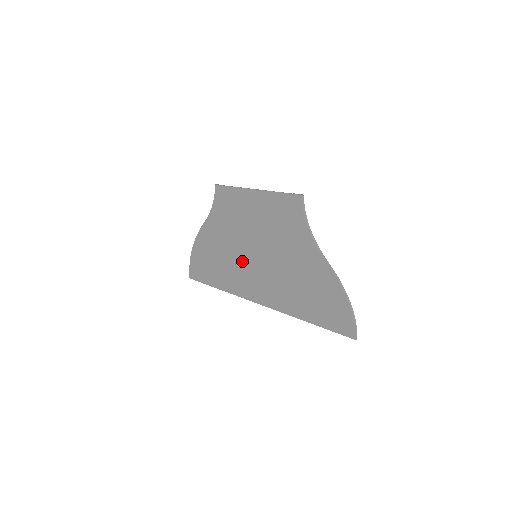
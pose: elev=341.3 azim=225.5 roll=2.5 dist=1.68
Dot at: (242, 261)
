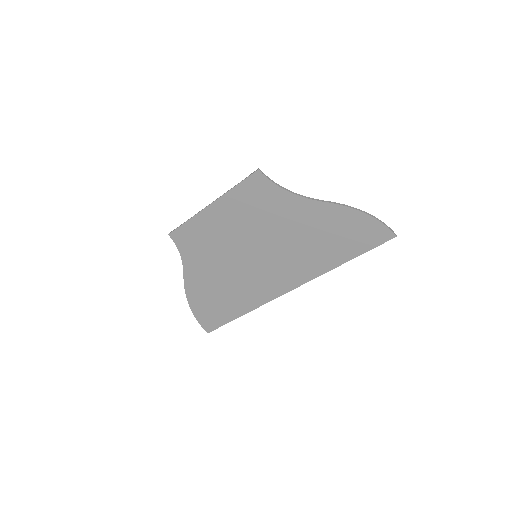
Dot at: (247, 272)
